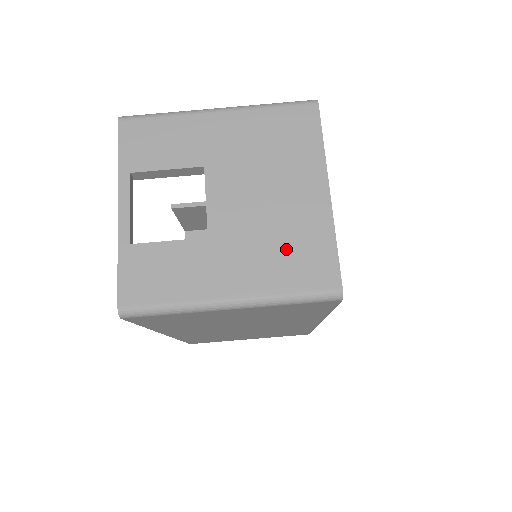
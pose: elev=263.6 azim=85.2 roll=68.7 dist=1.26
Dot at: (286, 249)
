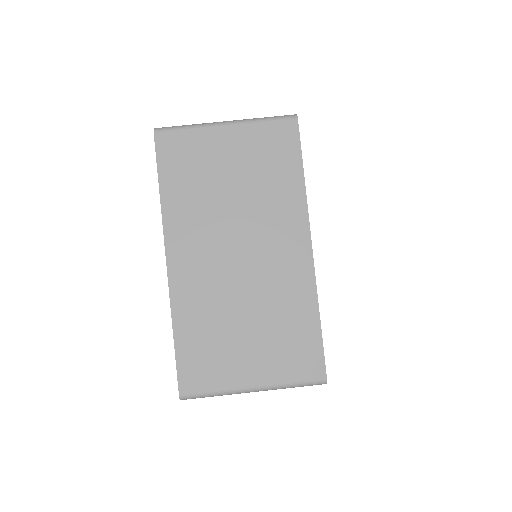
Dot at: occluded
